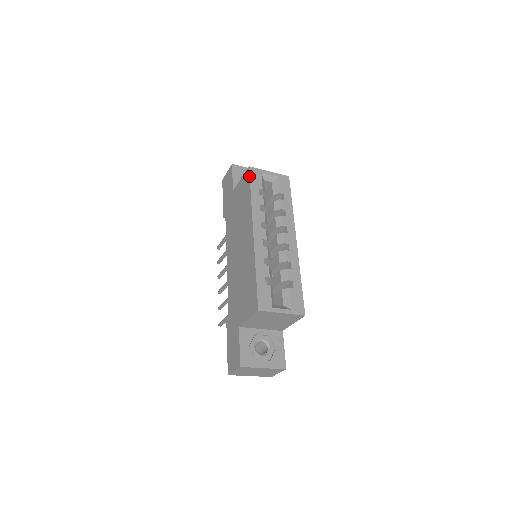
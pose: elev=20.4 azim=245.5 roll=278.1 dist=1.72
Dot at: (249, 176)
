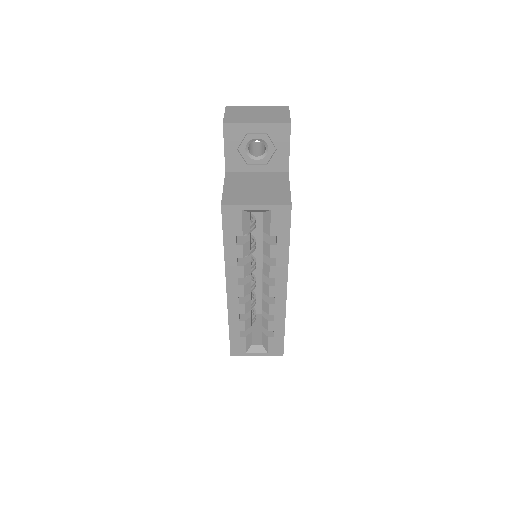
Dot at: occluded
